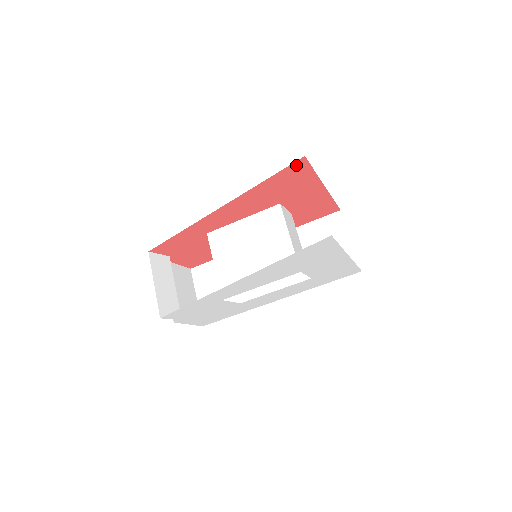
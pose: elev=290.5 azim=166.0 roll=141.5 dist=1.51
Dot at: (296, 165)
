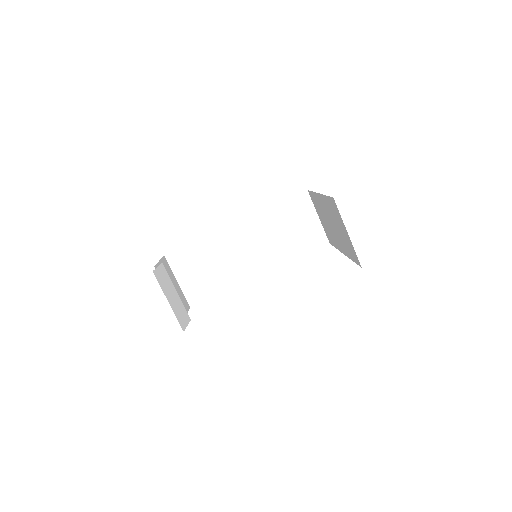
Dot at: occluded
